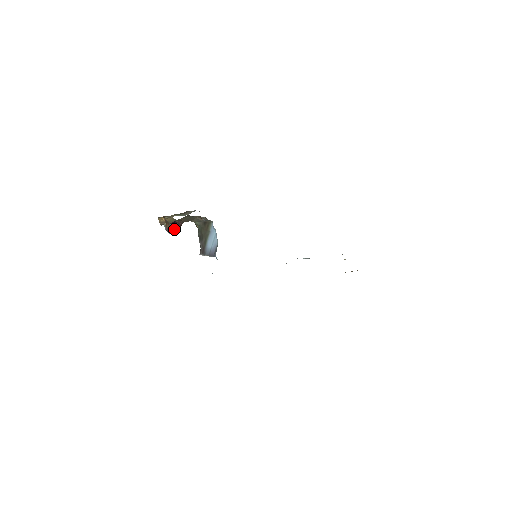
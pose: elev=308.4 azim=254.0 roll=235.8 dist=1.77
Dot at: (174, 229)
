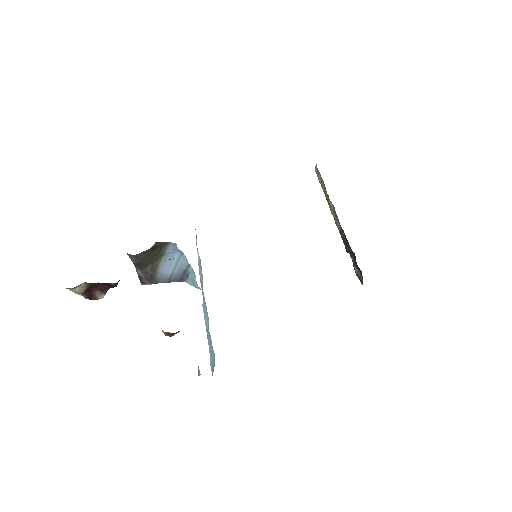
Dot at: occluded
